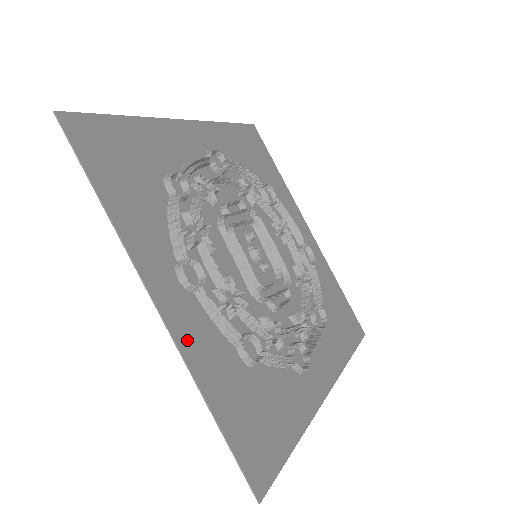
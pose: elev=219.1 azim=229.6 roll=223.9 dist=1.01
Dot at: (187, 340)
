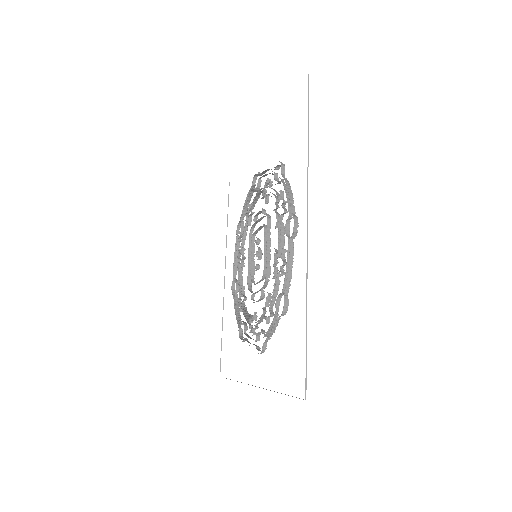
Dot at: occluded
